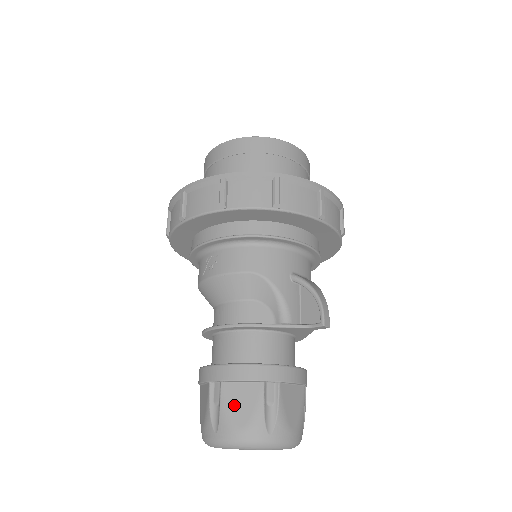
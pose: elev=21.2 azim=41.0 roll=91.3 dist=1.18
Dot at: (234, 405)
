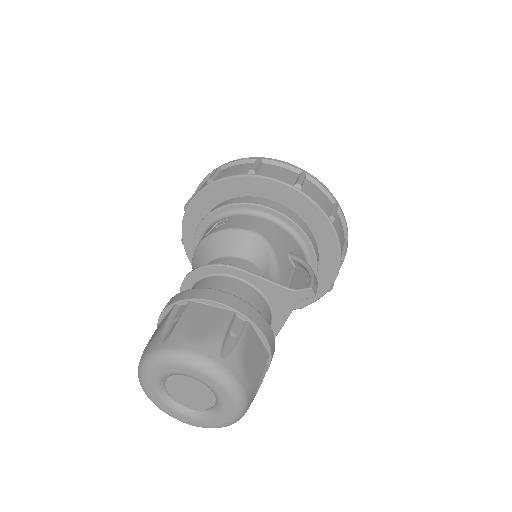
Dot at: (195, 320)
